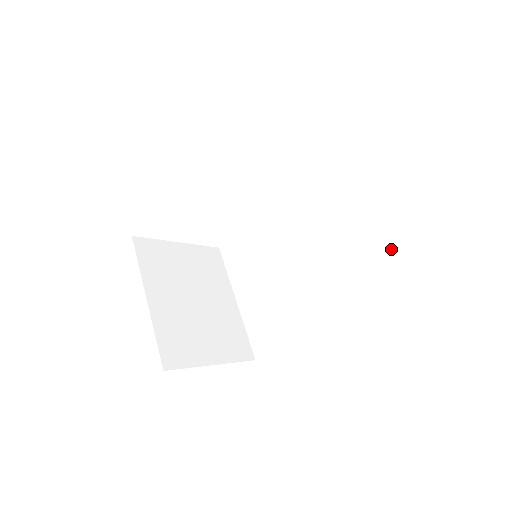
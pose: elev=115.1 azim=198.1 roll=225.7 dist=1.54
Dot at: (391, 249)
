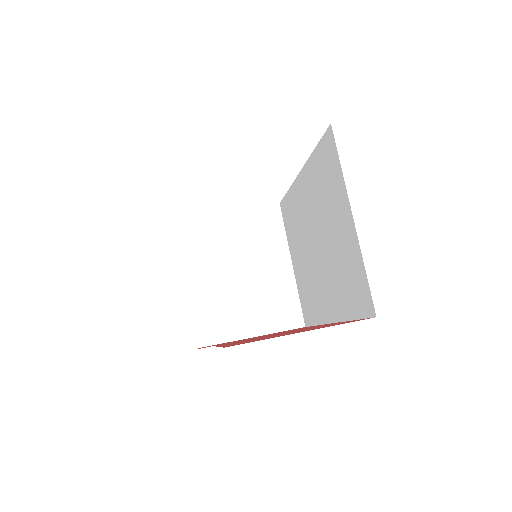
Dot at: (367, 279)
